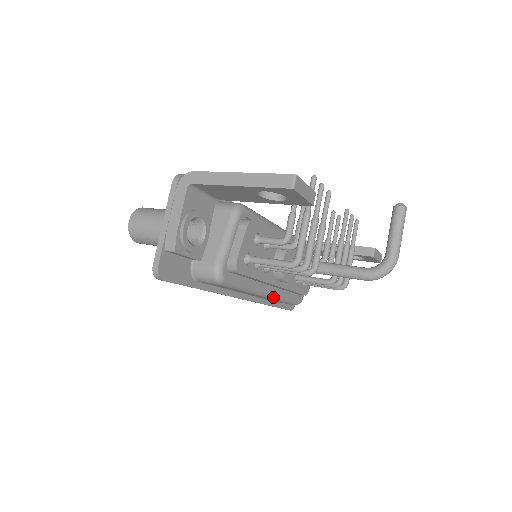
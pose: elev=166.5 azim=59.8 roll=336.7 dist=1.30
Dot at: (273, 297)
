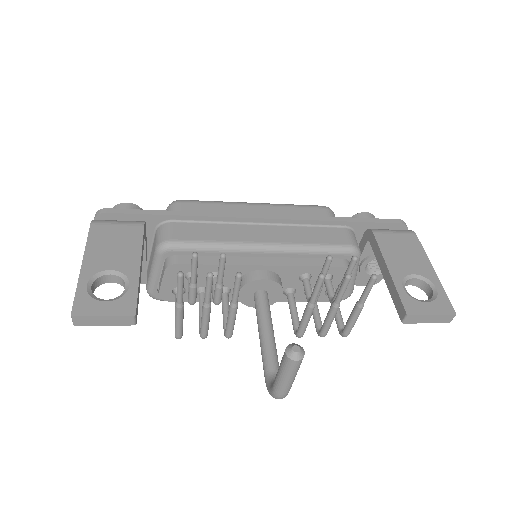
Dot at: occluded
